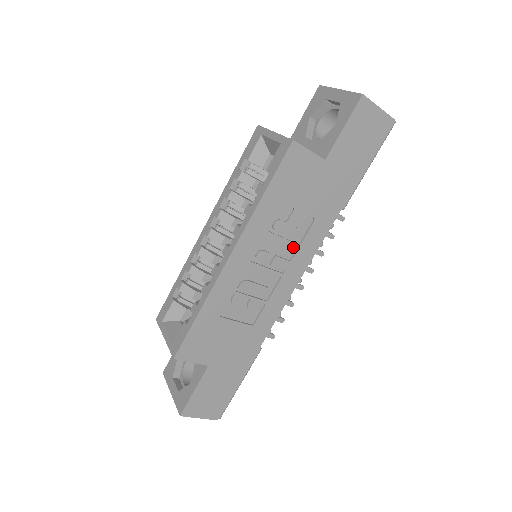
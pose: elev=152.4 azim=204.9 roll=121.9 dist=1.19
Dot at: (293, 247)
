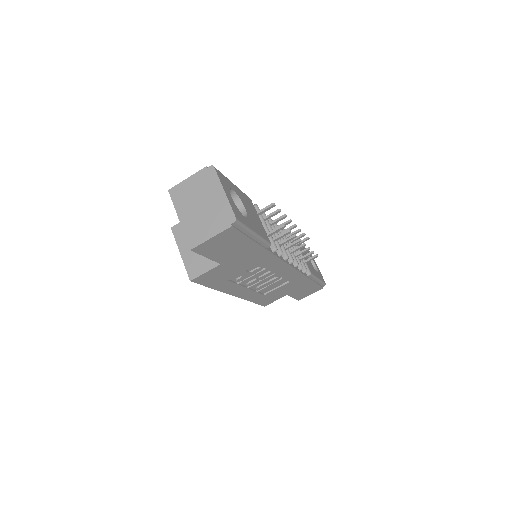
Dot at: (264, 269)
